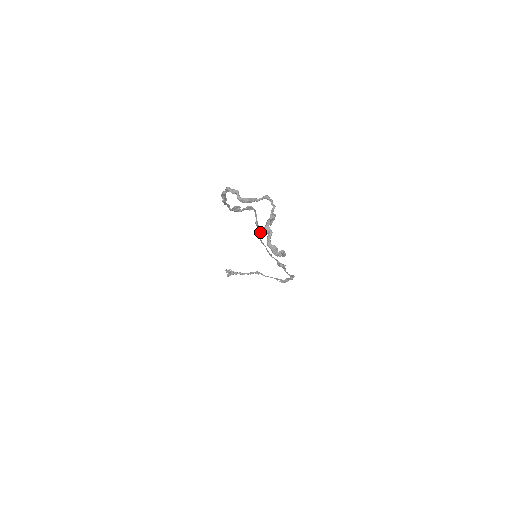
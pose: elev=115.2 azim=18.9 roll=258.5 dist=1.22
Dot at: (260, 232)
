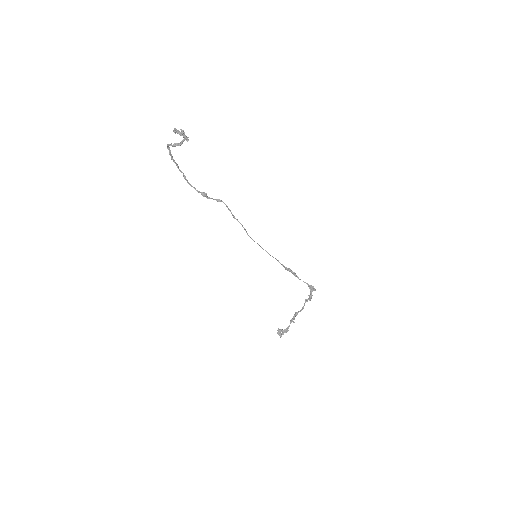
Dot at: (242, 226)
